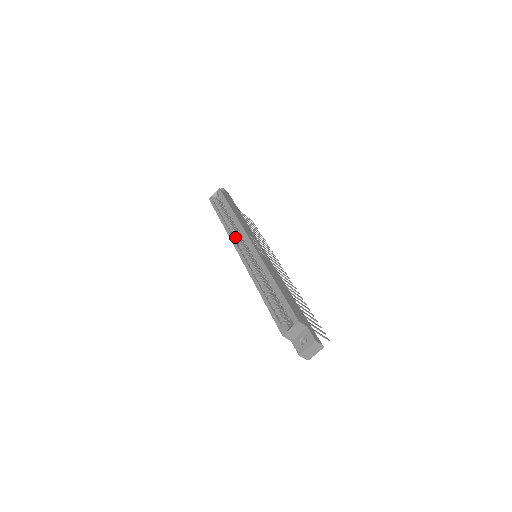
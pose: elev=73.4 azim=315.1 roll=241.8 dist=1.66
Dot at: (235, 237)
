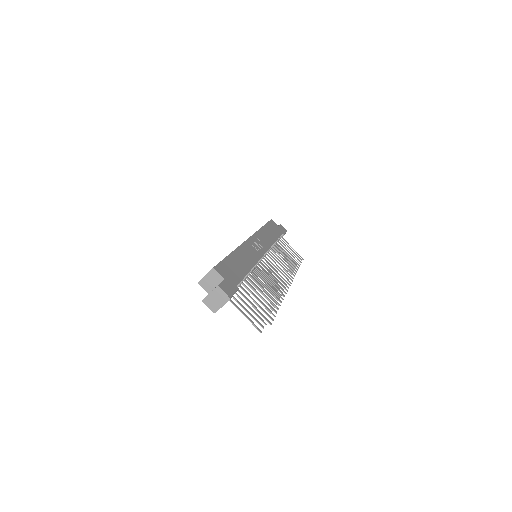
Dot at: occluded
